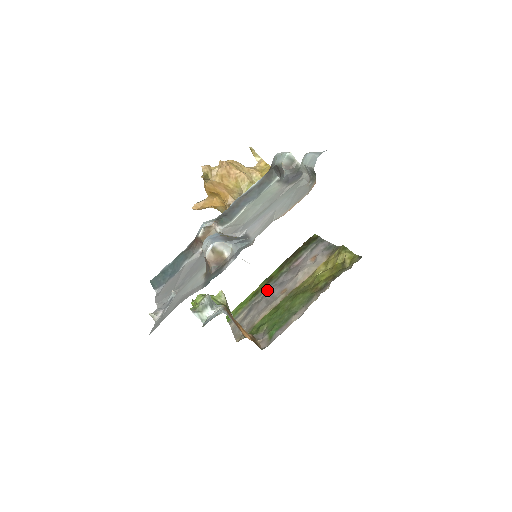
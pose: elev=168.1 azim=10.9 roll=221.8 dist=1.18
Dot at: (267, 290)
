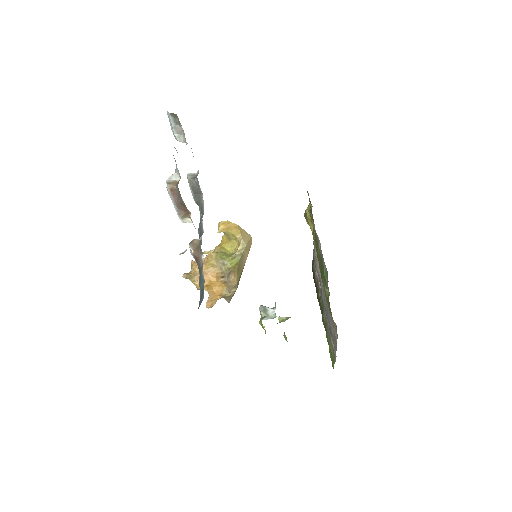
Dot at: (325, 313)
